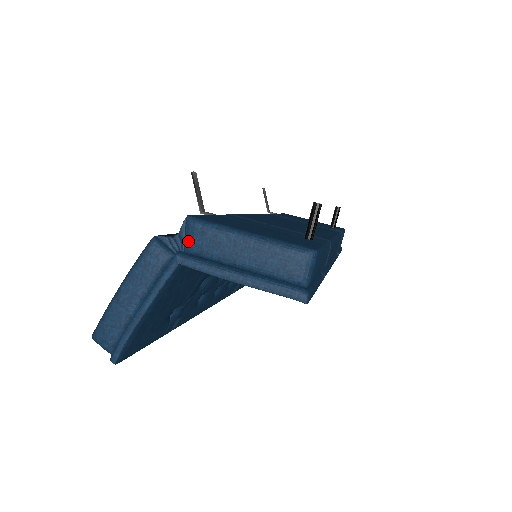
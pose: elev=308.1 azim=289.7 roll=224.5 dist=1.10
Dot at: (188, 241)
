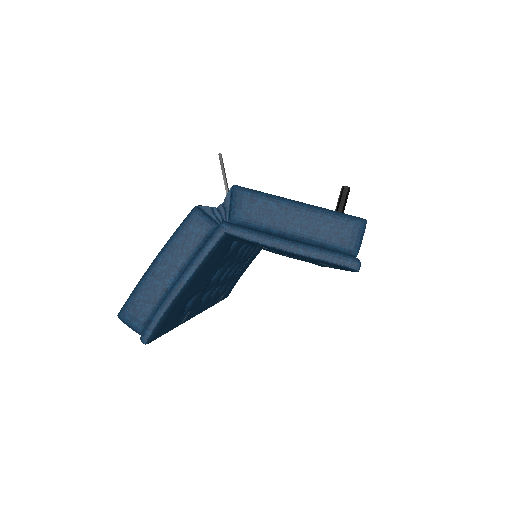
Dot at: (235, 209)
